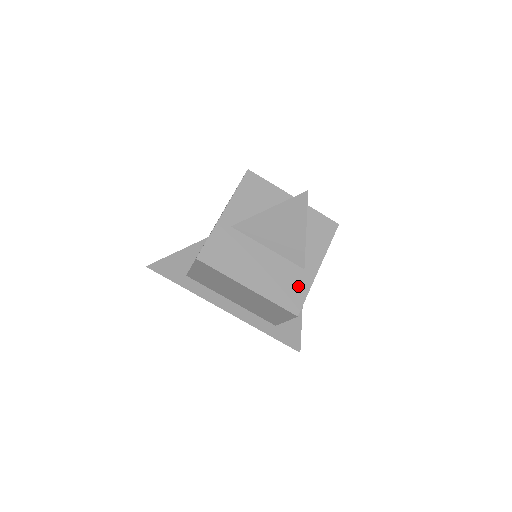
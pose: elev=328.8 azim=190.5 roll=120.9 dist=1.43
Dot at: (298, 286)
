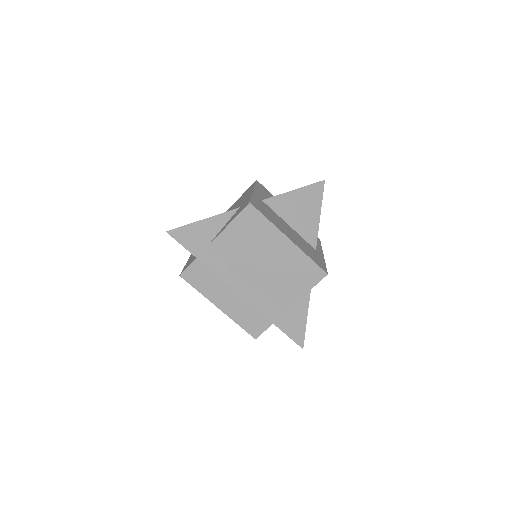
Dot at: (318, 257)
